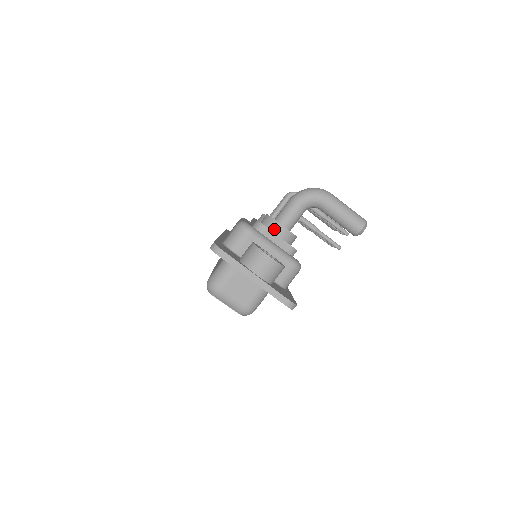
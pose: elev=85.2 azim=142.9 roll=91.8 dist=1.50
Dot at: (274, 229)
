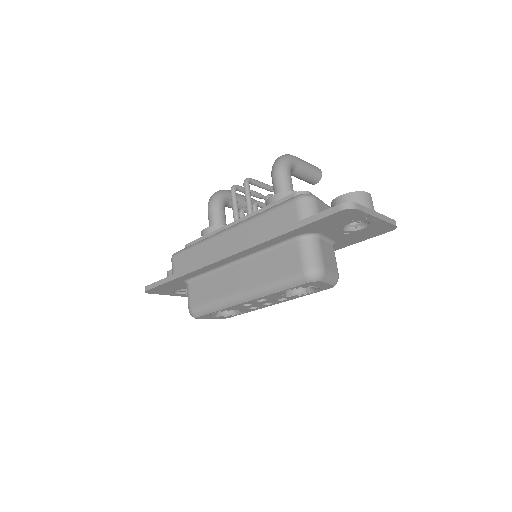
Dot at: occluded
